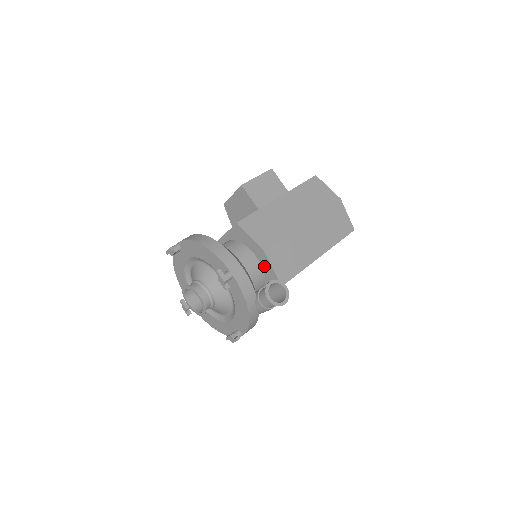
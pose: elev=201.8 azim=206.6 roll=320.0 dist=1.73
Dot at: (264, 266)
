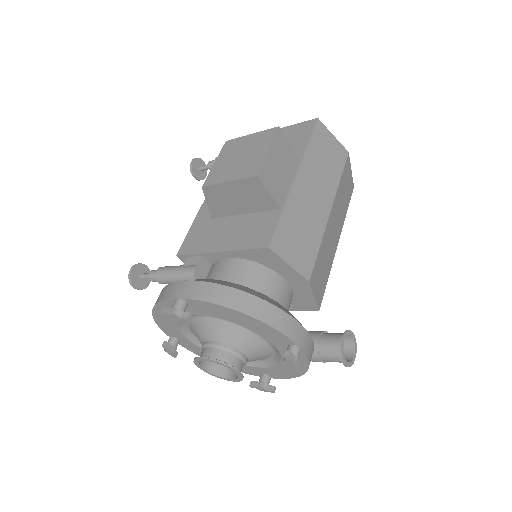
Dot at: (298, 292)
